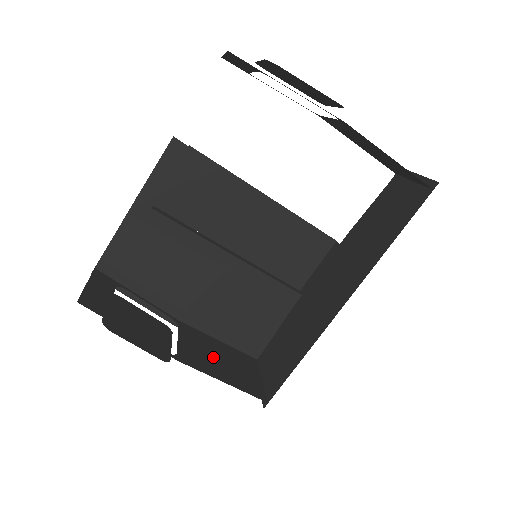
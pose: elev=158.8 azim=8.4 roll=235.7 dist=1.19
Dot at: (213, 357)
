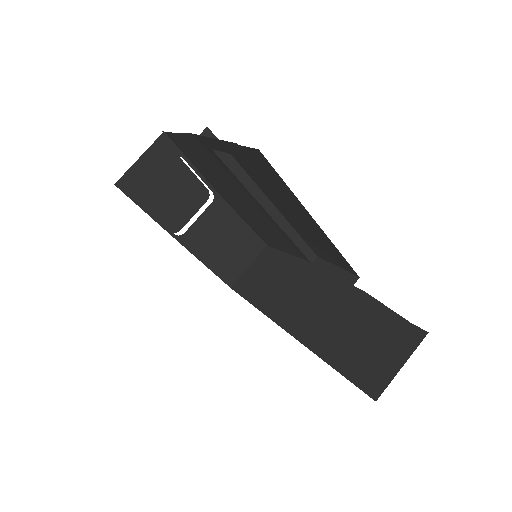
Dot at: (219, 240)
